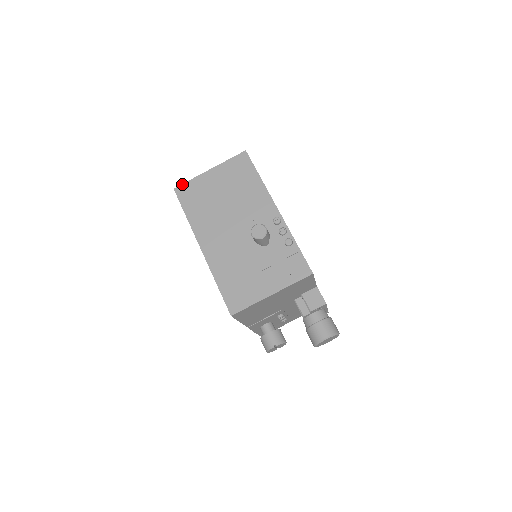
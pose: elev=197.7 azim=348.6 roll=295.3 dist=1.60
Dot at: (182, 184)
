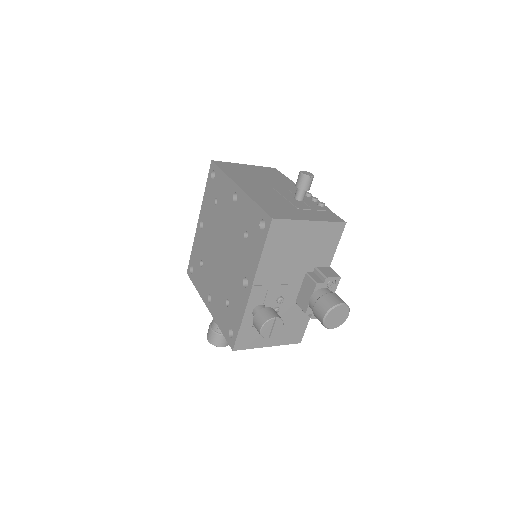
Dot at: (220, 161)
